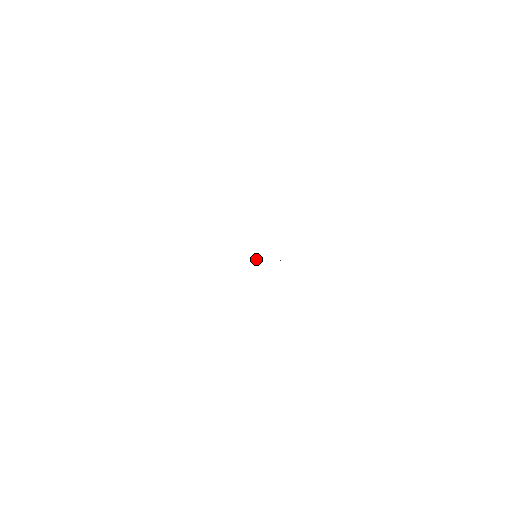
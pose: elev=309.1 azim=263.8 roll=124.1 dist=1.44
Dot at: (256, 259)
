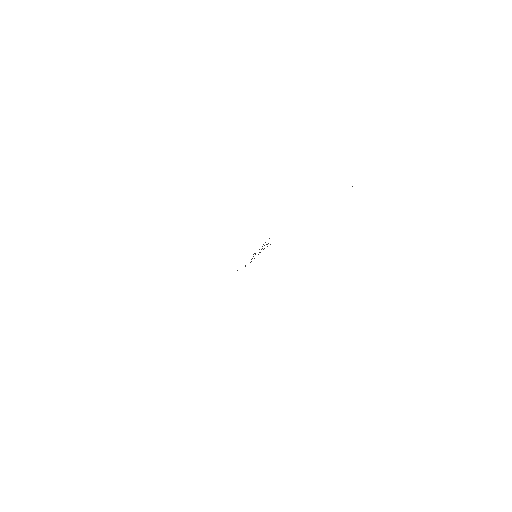
Dot at: occluded
